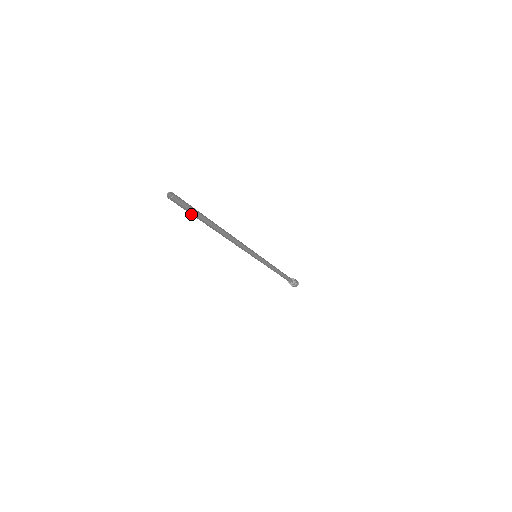
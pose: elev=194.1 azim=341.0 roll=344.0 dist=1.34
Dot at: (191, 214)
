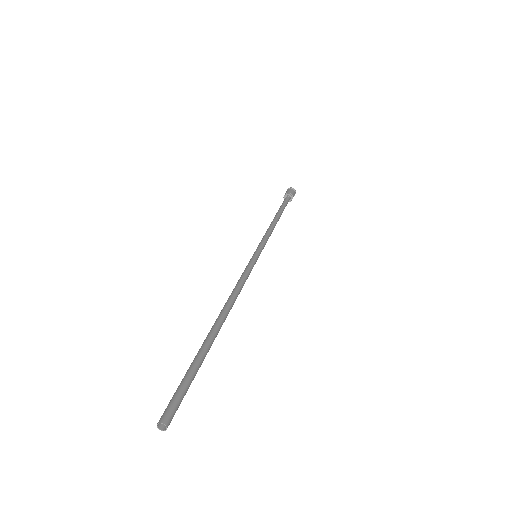
Dot at: (186, 377)
